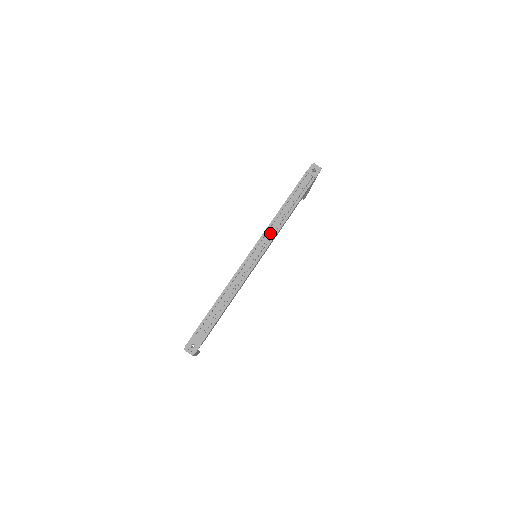
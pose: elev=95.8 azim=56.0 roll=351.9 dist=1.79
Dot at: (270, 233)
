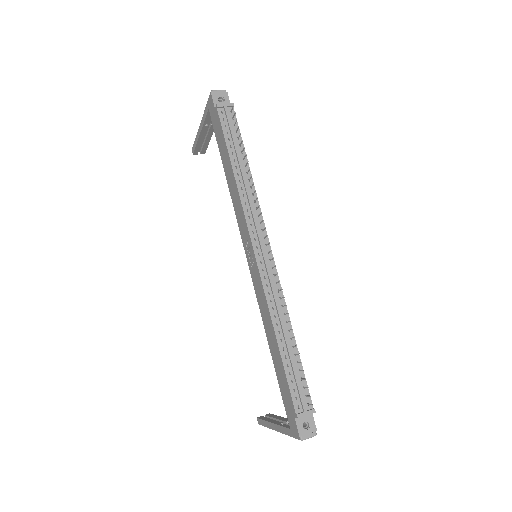
Dot at: (254, 214)
